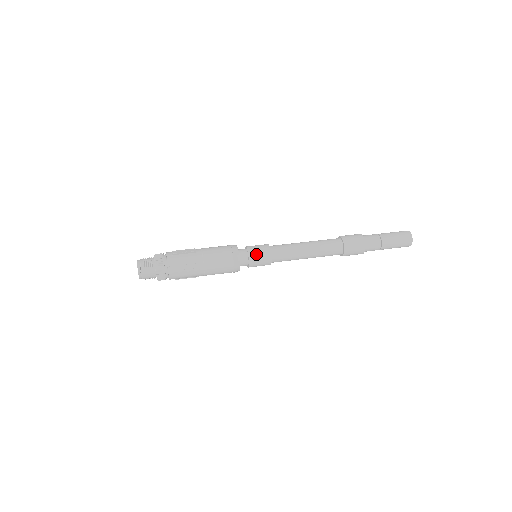
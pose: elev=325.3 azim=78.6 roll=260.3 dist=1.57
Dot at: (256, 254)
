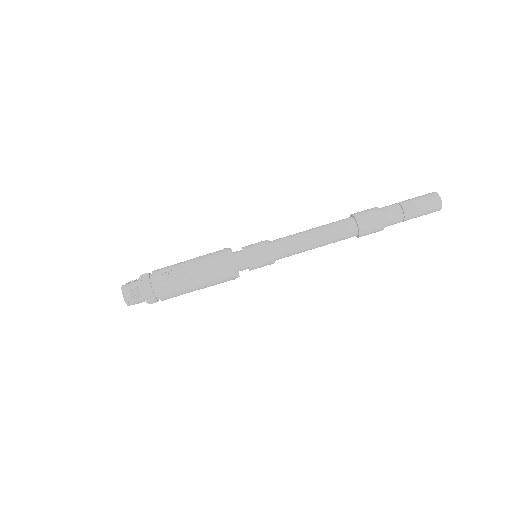
Dot at: (256, 261)
